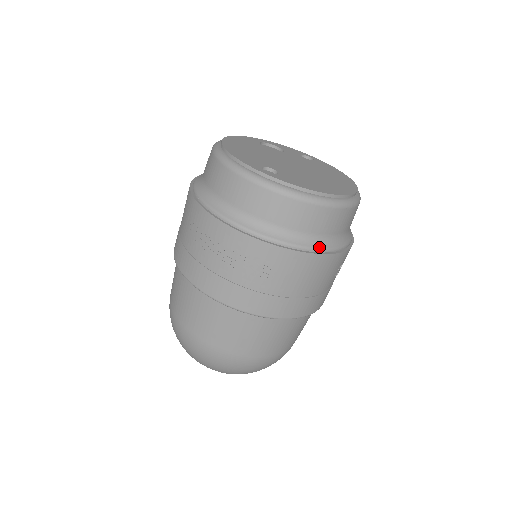
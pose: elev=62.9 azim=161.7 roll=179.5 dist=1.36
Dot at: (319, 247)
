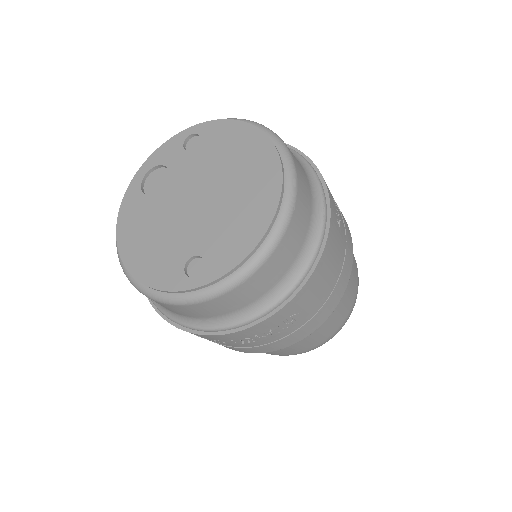
Dot at: (309, 262)
